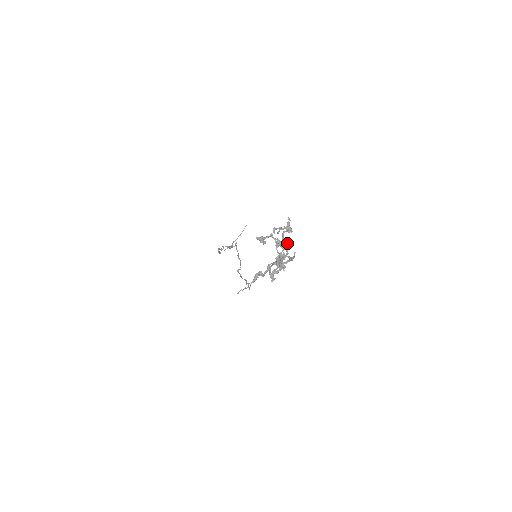
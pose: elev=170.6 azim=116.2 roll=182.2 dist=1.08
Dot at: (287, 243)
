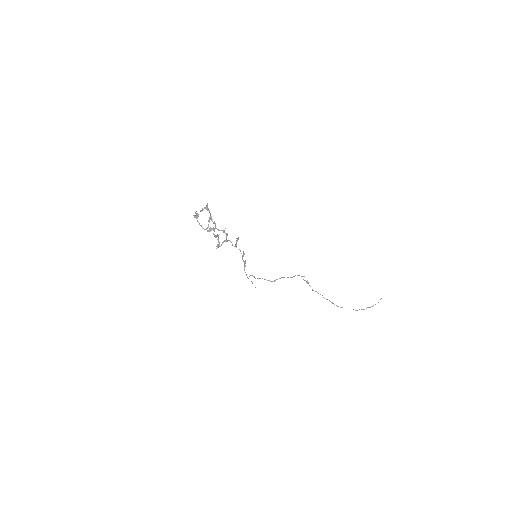
Dot at: (210, 218)
